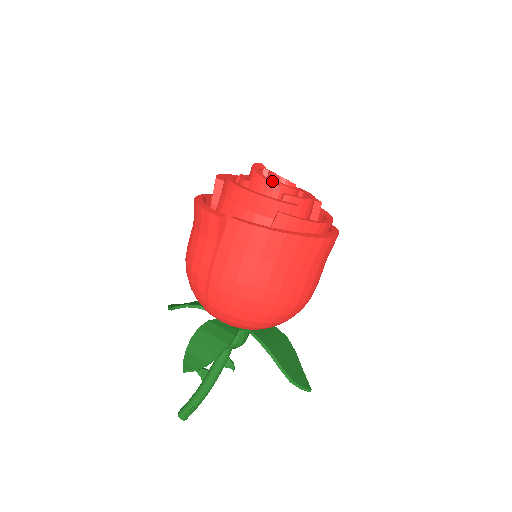
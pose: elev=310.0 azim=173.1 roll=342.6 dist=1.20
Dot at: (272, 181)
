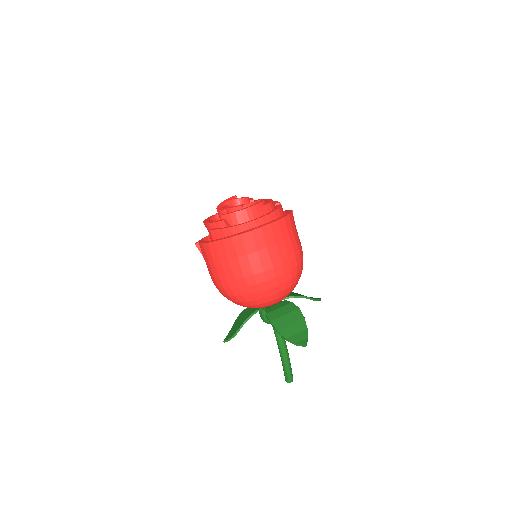
Dot at: (221, 209)
